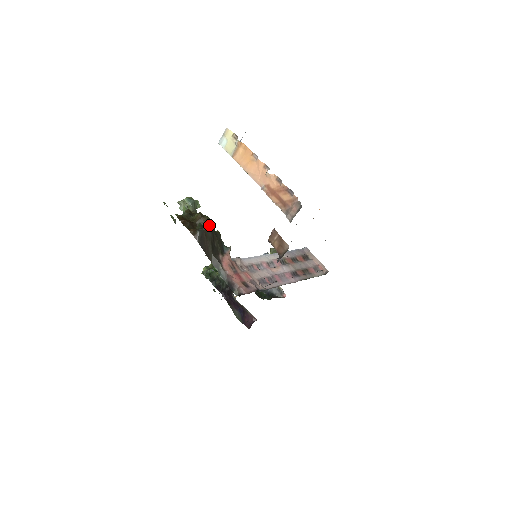
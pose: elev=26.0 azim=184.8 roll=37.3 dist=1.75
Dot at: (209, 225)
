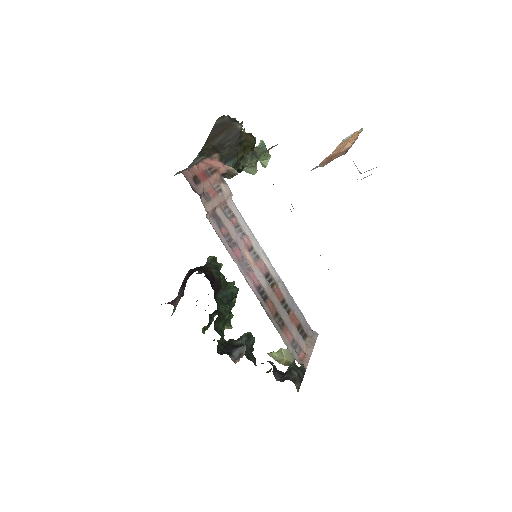
Dot at: (246, 141)
